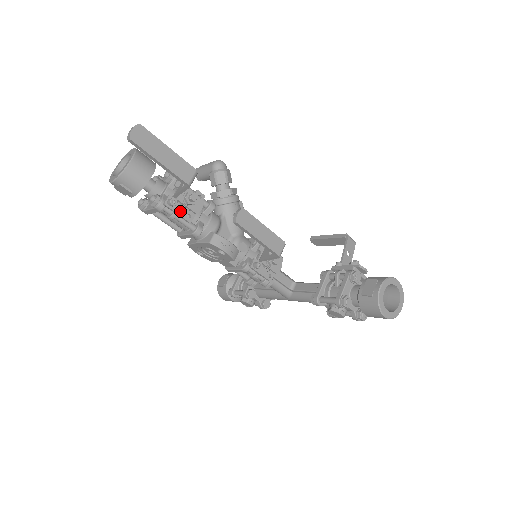
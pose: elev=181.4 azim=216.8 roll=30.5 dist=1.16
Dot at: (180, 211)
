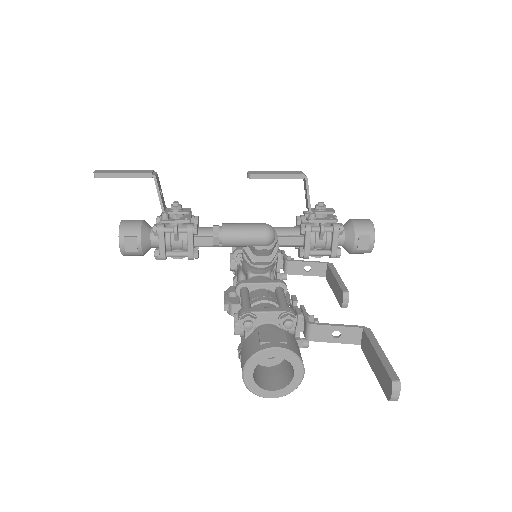
Dot at: occluded
